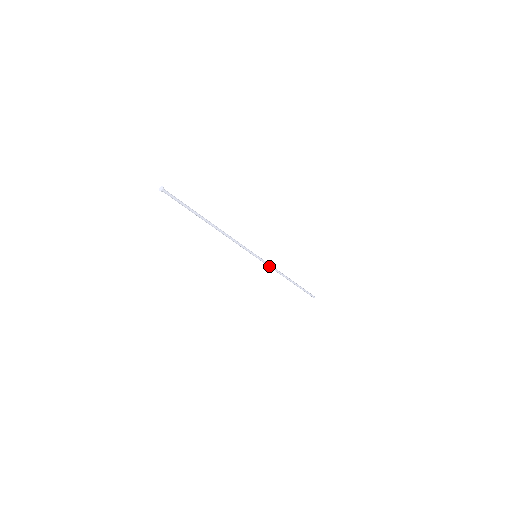
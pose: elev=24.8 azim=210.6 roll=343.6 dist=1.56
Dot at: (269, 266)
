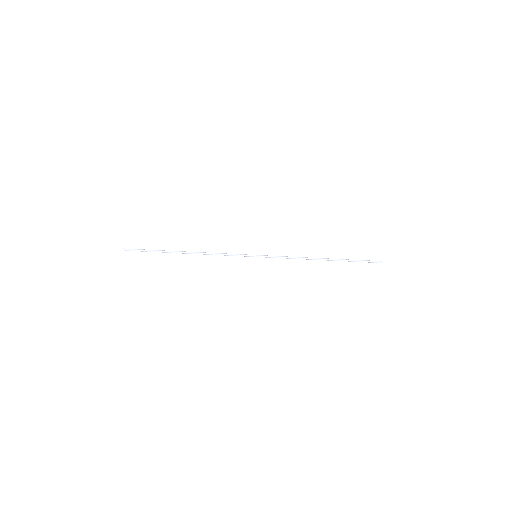
Dot at: occluded
